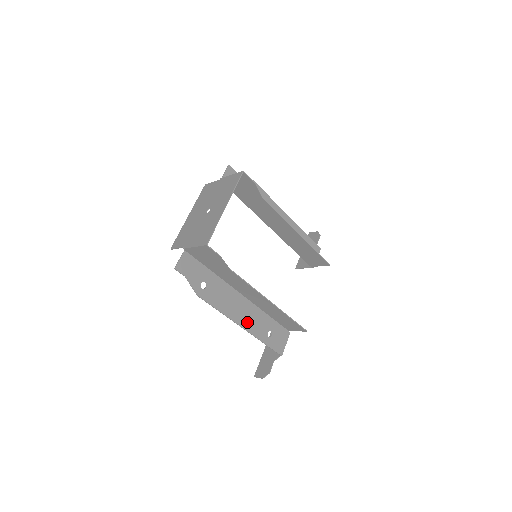
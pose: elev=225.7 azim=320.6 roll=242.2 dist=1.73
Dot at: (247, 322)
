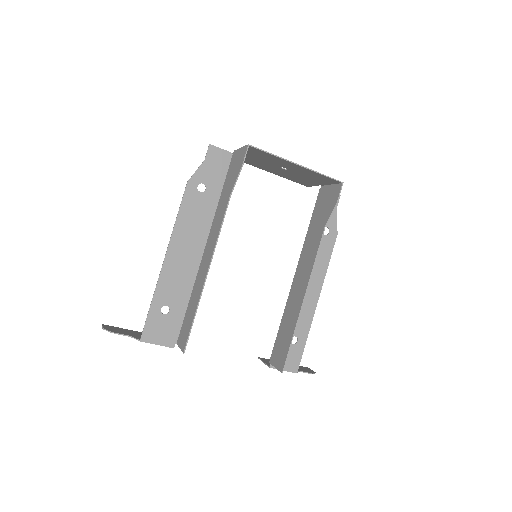
Dot at: (173, 266)
